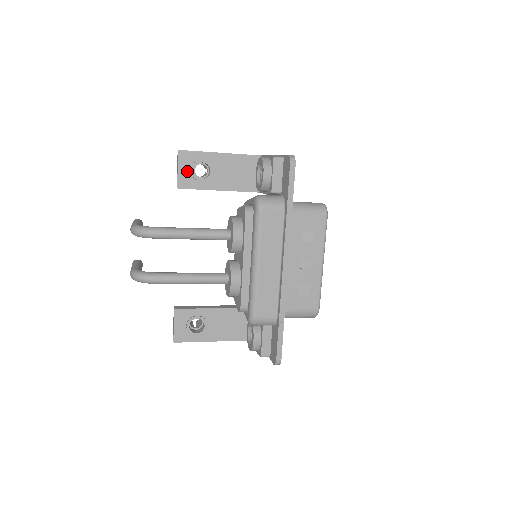
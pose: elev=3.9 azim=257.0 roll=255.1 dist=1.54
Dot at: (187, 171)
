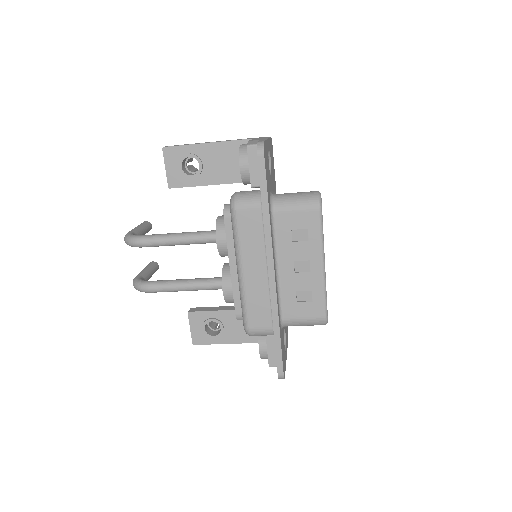
Dot at: (175, 168)
